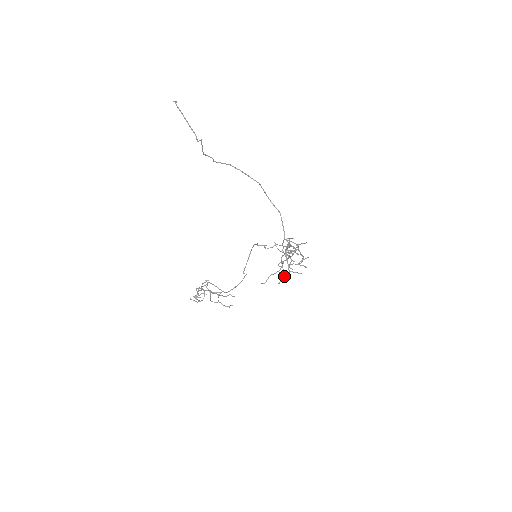
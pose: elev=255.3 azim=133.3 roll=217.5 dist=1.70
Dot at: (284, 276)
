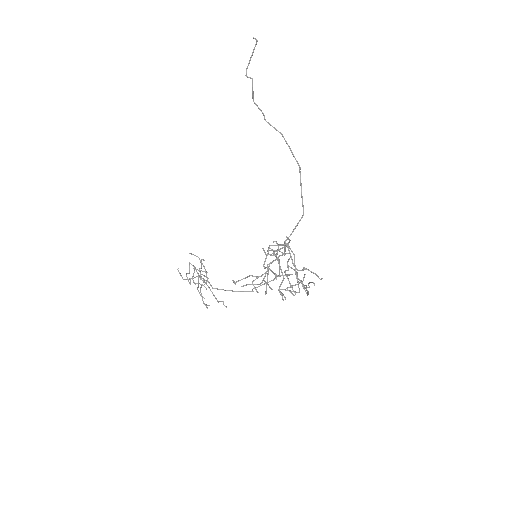
Dot at: (256, 284)
